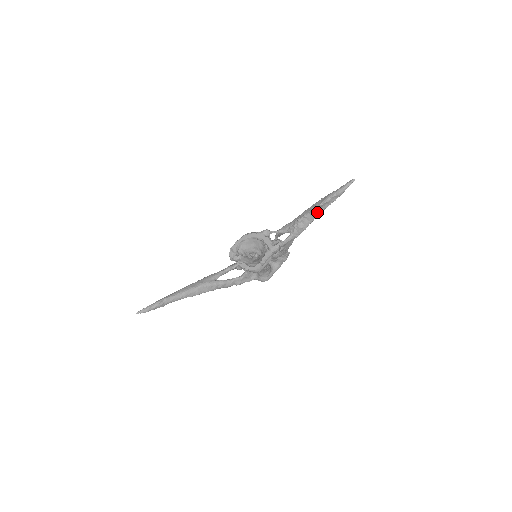
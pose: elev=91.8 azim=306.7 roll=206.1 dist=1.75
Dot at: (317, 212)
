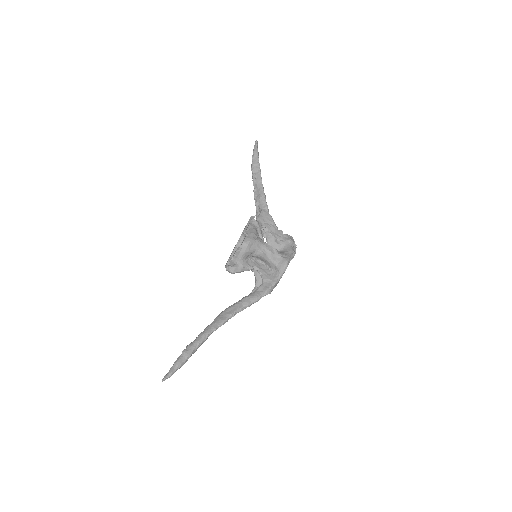
Dot at: (257, 177)
